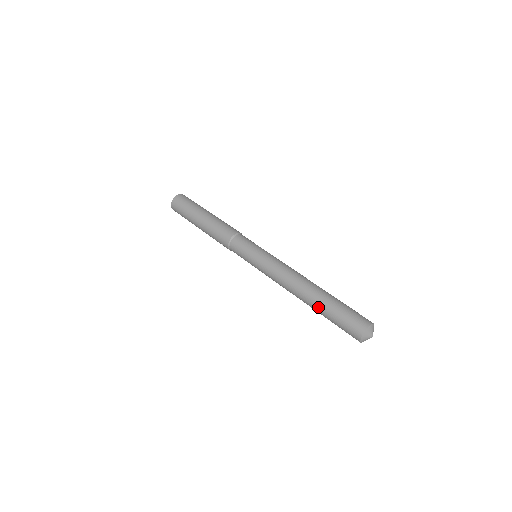
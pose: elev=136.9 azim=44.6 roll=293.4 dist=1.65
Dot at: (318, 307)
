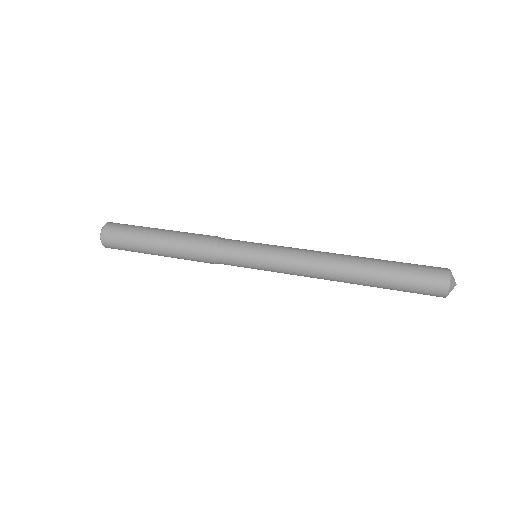
Dot at: (376, 274)
